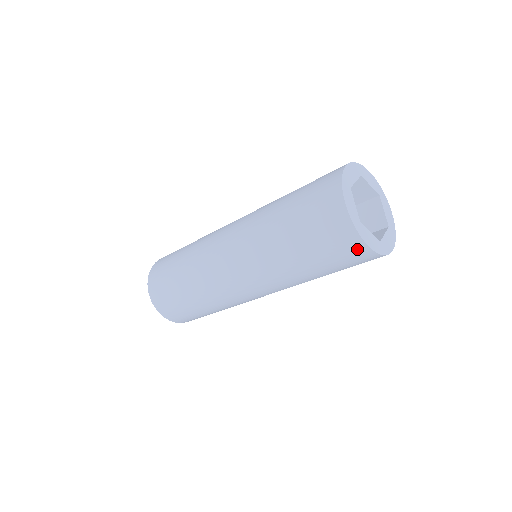
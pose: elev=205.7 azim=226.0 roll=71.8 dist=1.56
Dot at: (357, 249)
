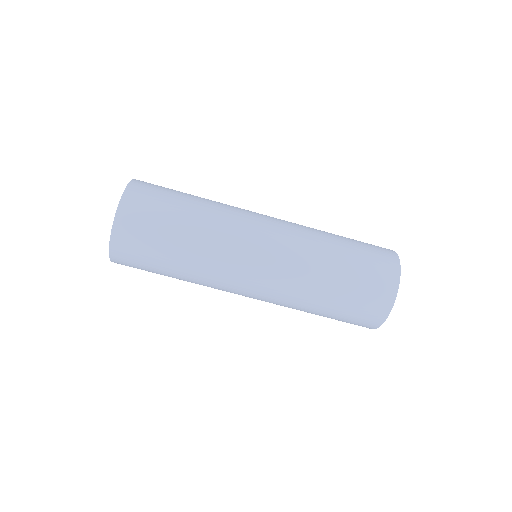
Dot at: (391, 272)
